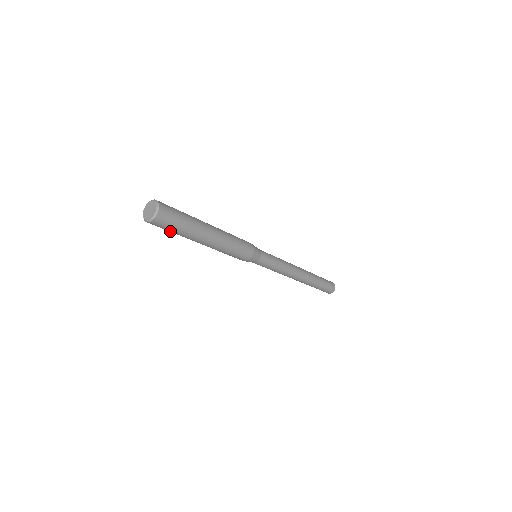
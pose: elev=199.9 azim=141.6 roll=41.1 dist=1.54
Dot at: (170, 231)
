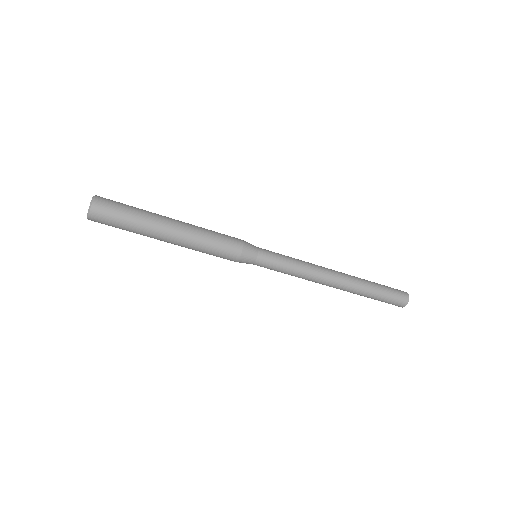
Dot at: (119, 228)
